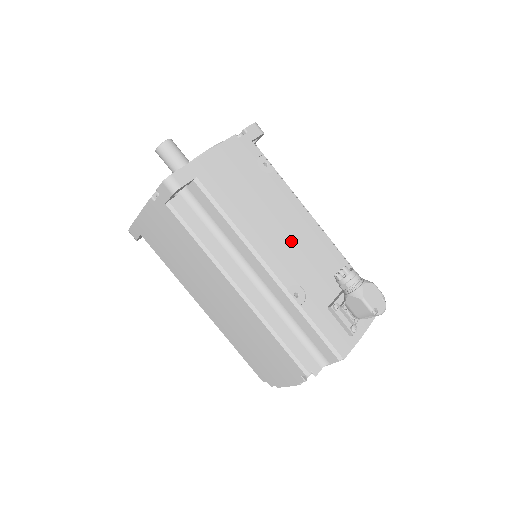
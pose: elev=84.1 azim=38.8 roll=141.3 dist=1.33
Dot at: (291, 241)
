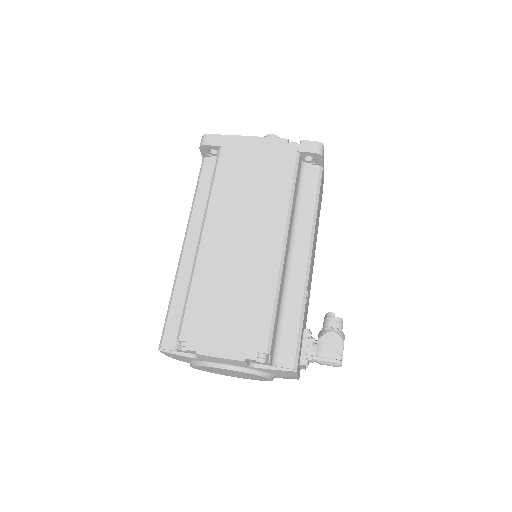
Dot at: (312, 267)
